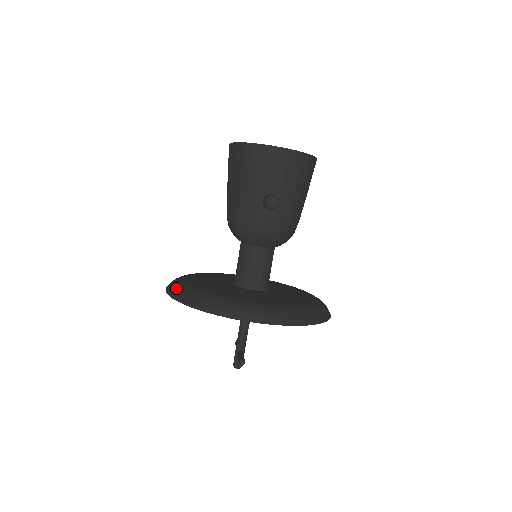
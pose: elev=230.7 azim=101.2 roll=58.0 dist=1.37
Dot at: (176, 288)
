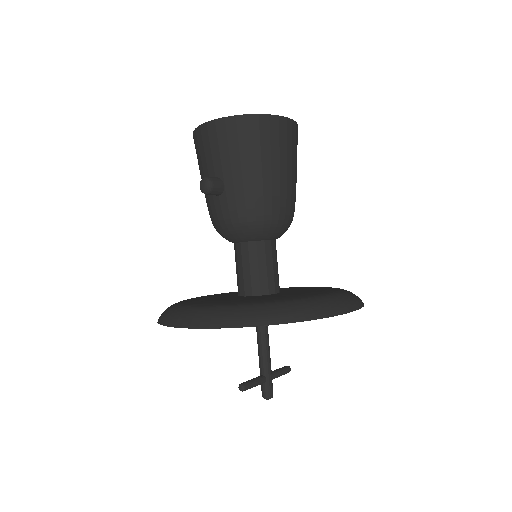
Dot at: occluded
